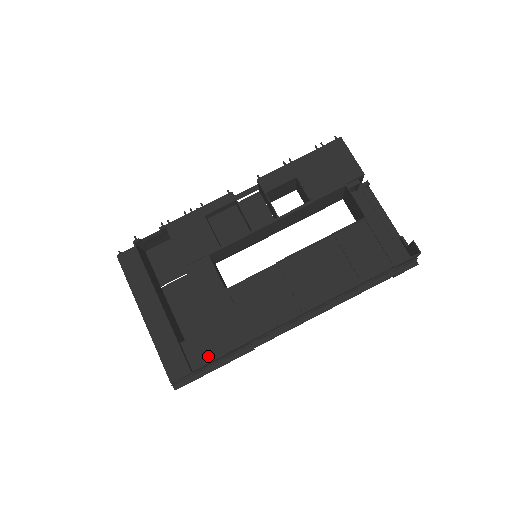
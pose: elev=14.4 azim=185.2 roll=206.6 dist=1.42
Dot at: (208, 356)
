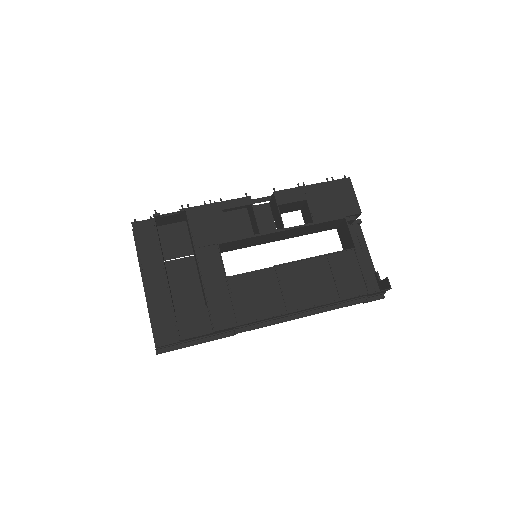
Dot at: (197, 330)
